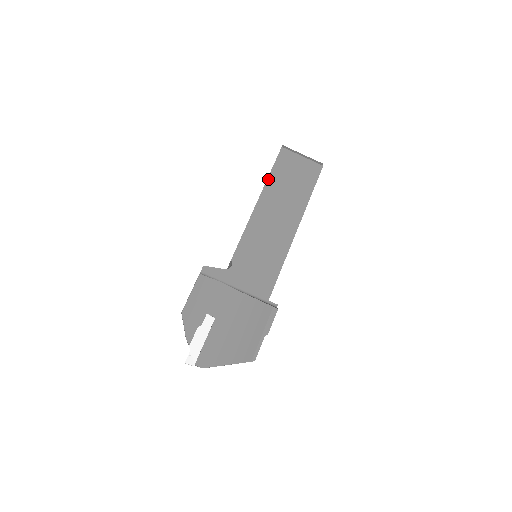
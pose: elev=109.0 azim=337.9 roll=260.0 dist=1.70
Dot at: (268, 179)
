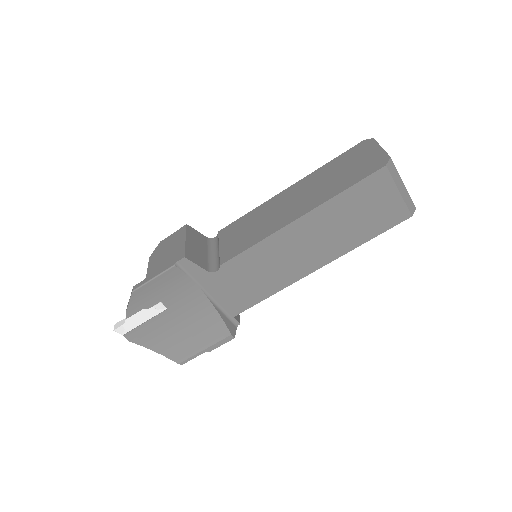
Dot at: (333, 199)
